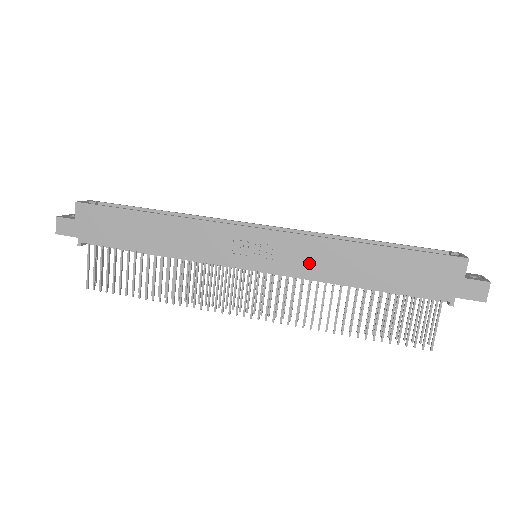
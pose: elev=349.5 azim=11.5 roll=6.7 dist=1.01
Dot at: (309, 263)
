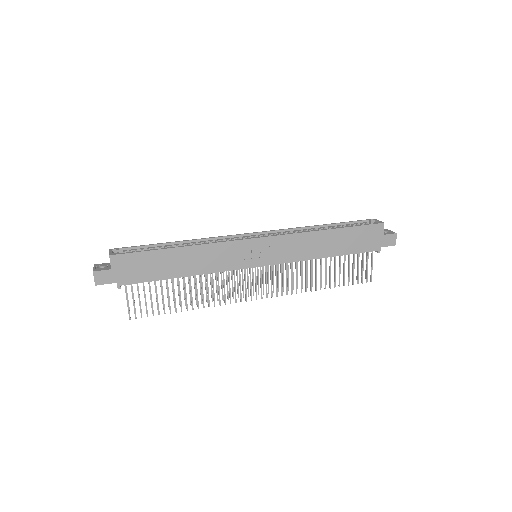
Dot at: (296, 251)
